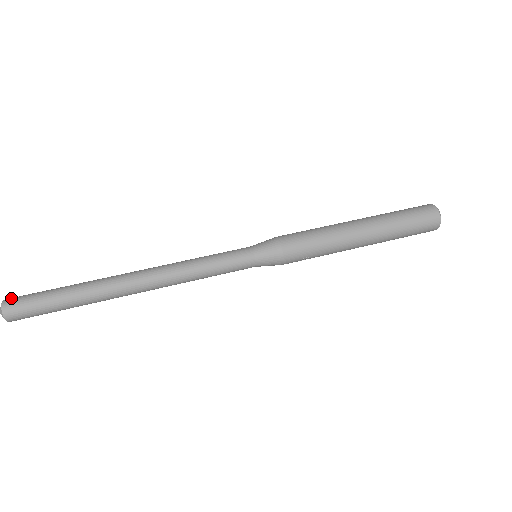
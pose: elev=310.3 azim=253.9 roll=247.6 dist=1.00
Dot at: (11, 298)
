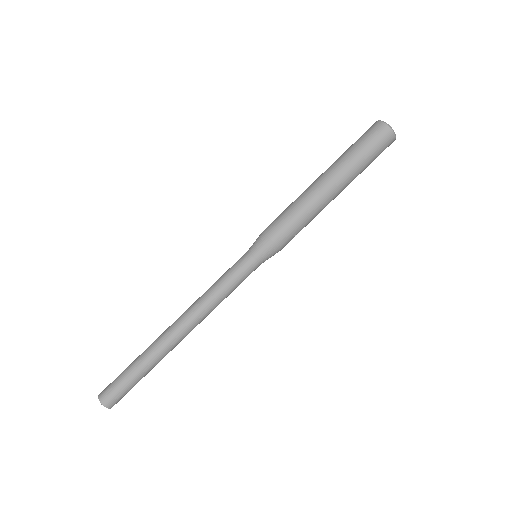
Dot at: (102, 393)
